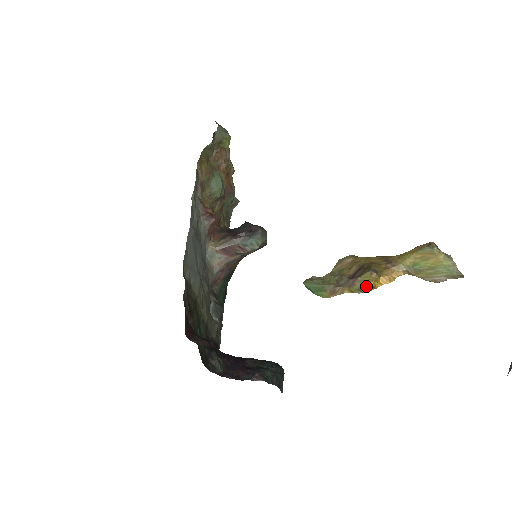
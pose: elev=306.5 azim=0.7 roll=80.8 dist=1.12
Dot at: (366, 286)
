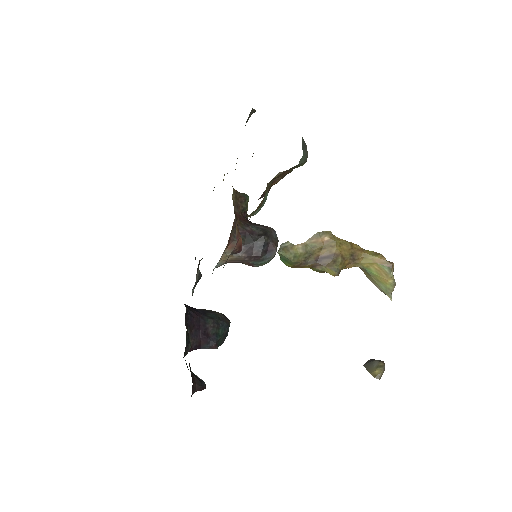
Dot at: (324, 271)
